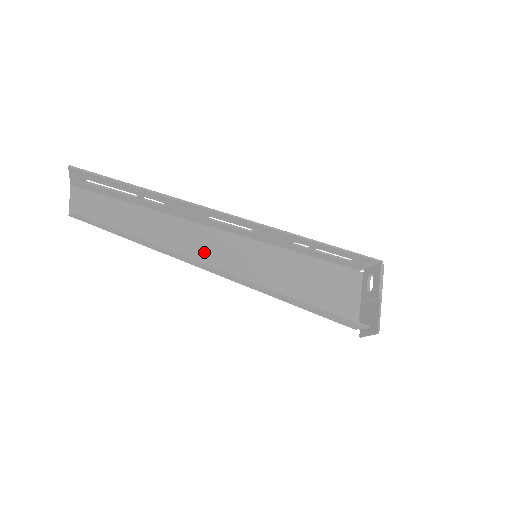
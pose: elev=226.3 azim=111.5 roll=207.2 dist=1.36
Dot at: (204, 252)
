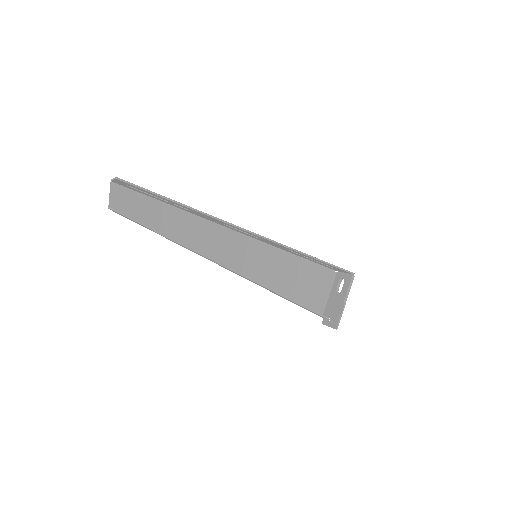
Dot at: (215, 248)
